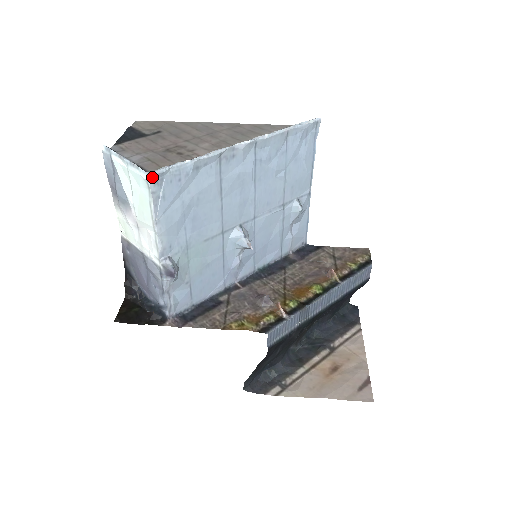
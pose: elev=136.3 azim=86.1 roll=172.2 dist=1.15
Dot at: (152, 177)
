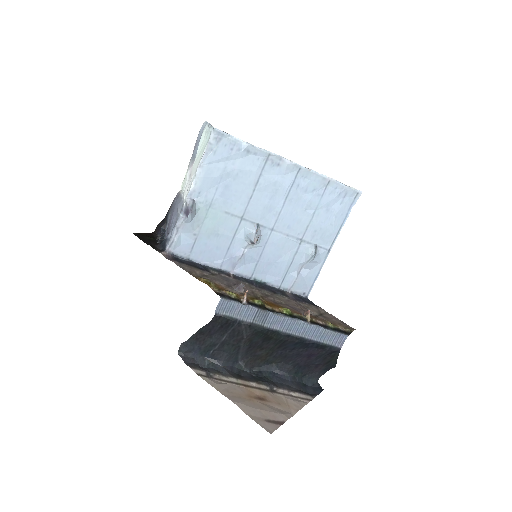
Dot at: (215, 132)
